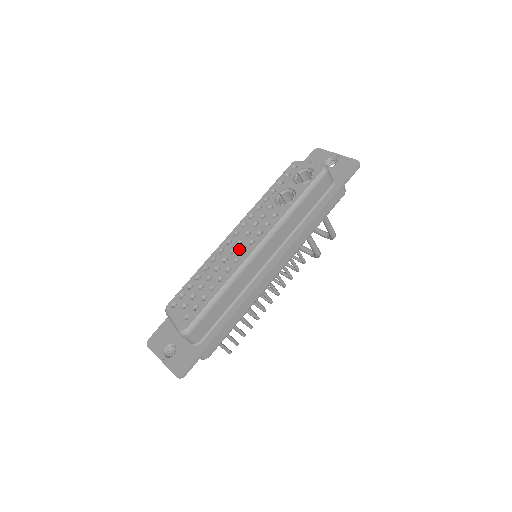
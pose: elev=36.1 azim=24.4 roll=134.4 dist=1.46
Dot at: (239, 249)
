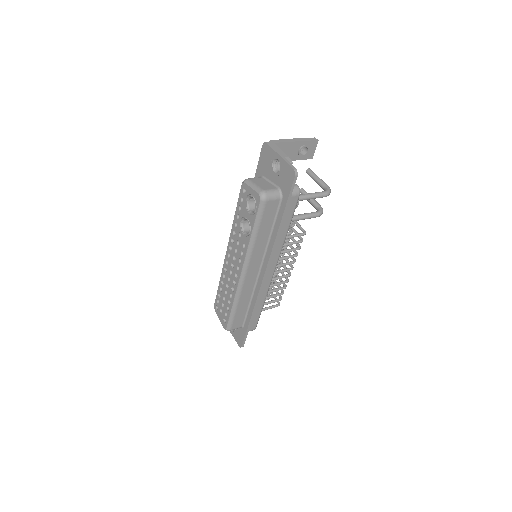
Dot at: (233, 272)
